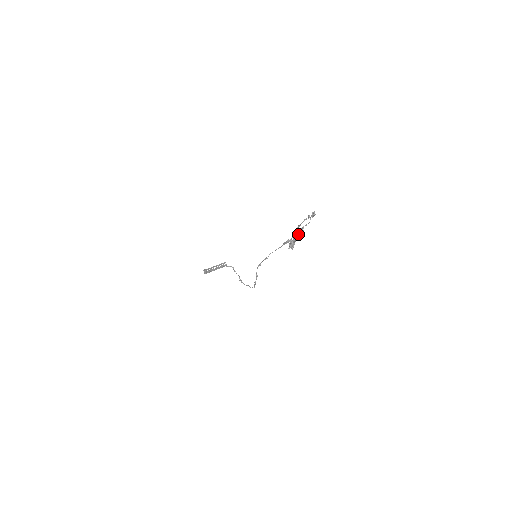
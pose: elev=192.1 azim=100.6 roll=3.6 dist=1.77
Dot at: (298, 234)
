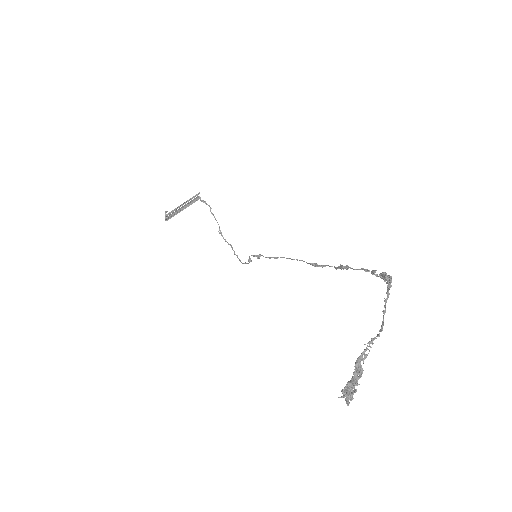
Dot at: (360, 357)
